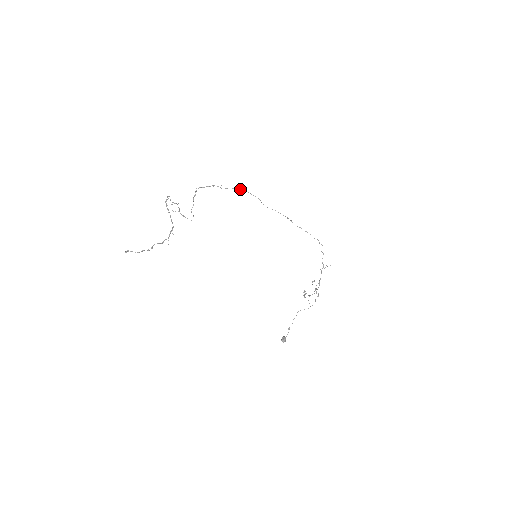
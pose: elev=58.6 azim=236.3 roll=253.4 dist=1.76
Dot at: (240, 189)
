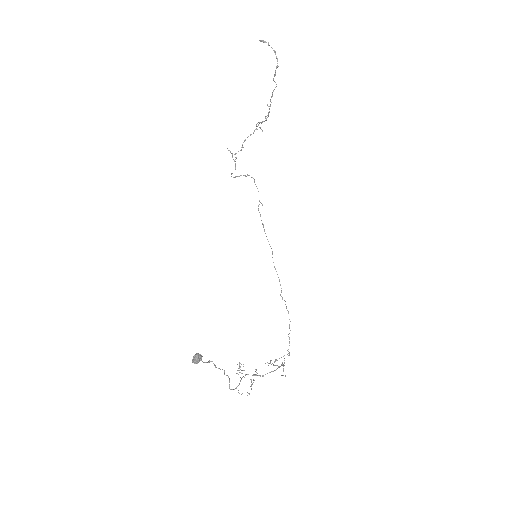
Dot at: occluded
